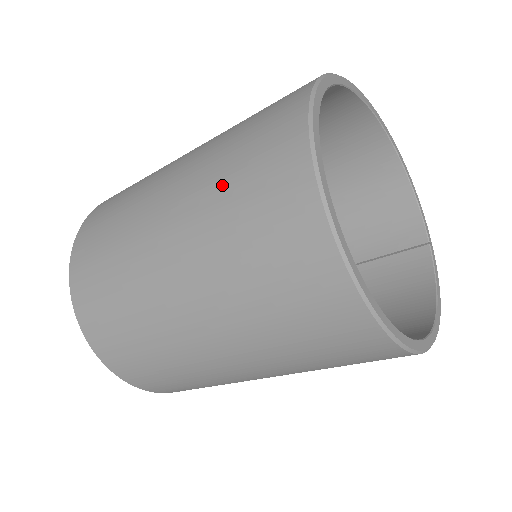
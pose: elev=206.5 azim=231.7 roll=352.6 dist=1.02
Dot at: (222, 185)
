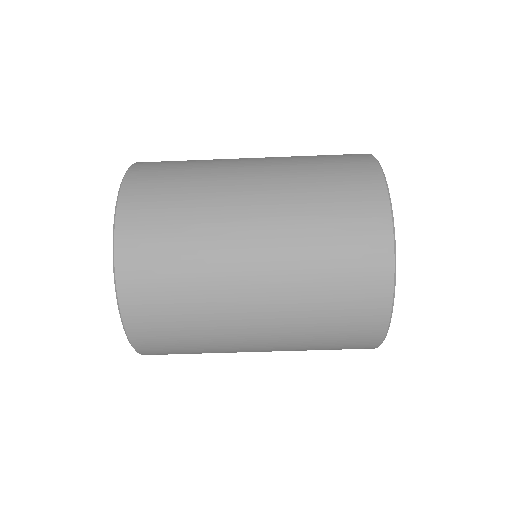
Dot at: occluded
